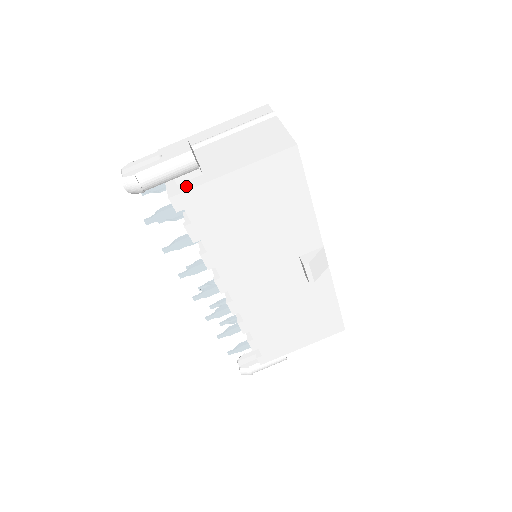
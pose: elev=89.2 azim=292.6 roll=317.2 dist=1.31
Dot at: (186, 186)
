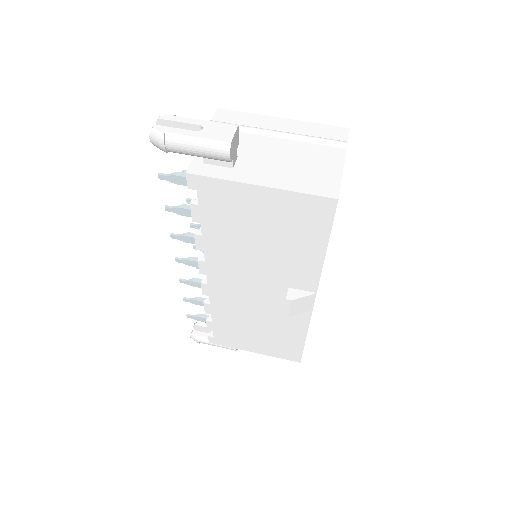
Dot at: (210, 171)
